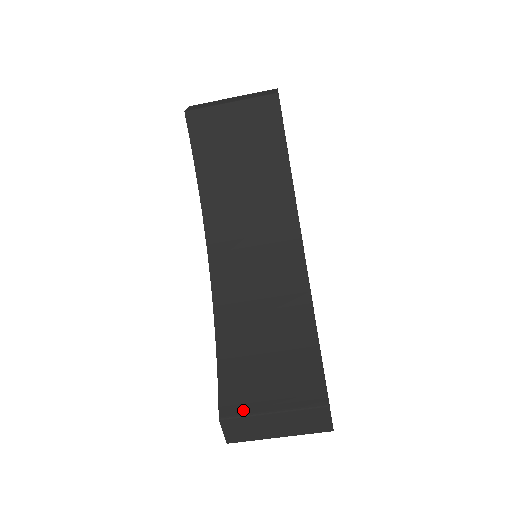
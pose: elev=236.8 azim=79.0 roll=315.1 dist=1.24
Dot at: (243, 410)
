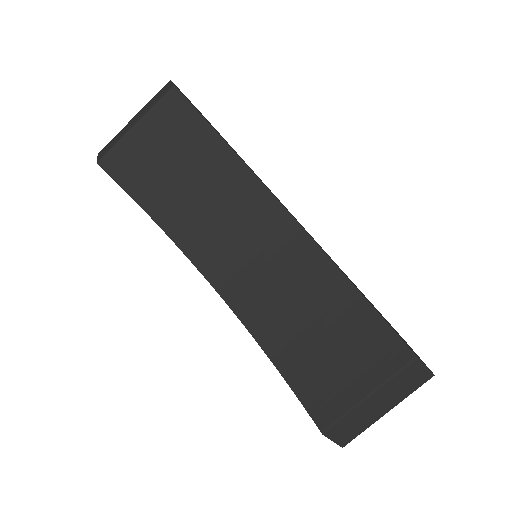
Dot at: (339, 411)
